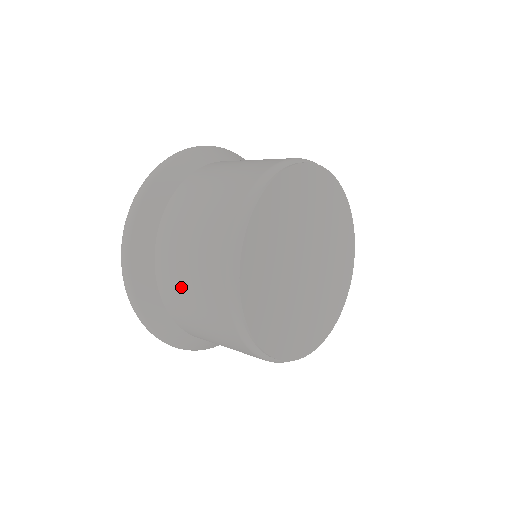
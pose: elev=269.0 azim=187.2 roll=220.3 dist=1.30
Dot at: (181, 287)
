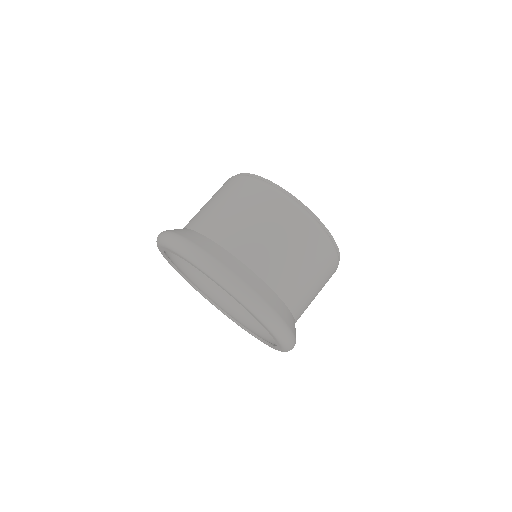
Dot at: (274, 250)
